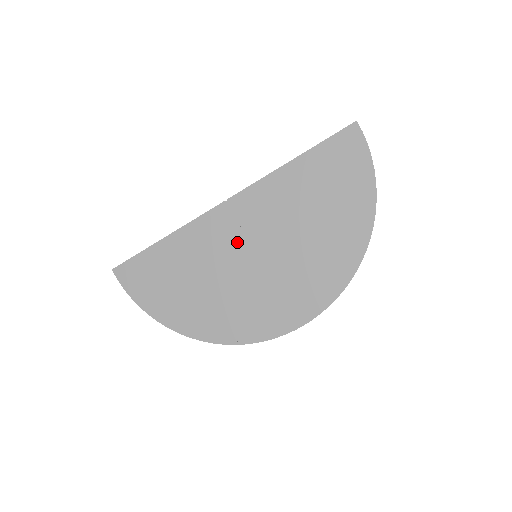
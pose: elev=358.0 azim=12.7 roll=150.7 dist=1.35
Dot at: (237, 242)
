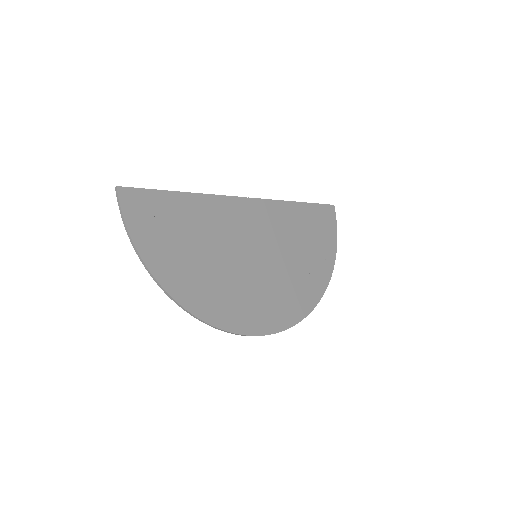
Dot at: (247, 236)
